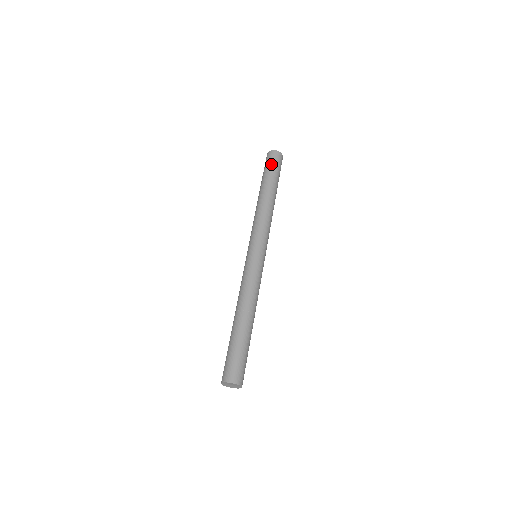
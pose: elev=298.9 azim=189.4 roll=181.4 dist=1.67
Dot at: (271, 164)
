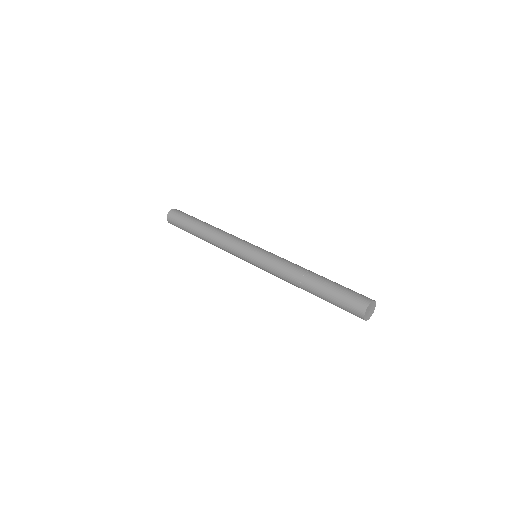
Dot at: (187, 214)
